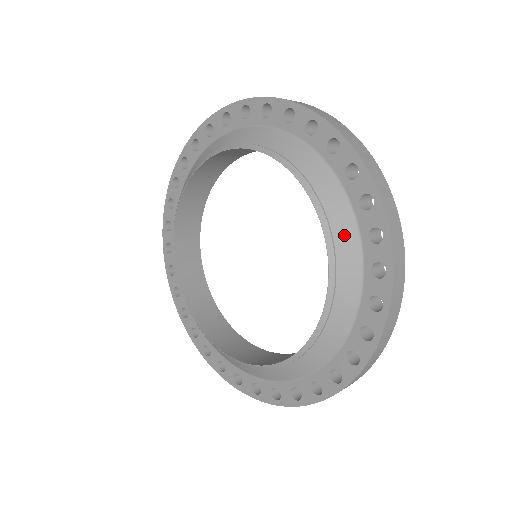
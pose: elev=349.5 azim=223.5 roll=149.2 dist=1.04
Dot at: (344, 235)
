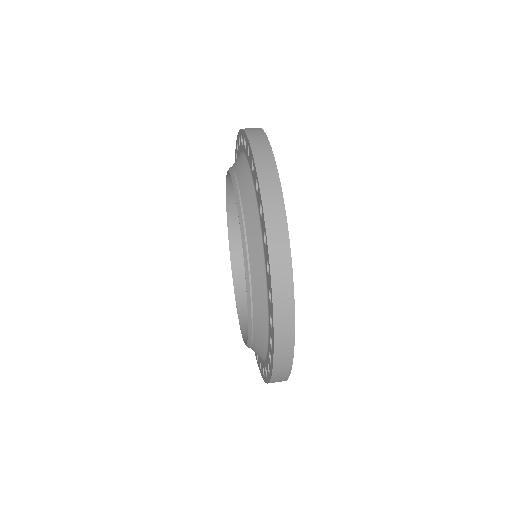
Dot at: (260, 323)
